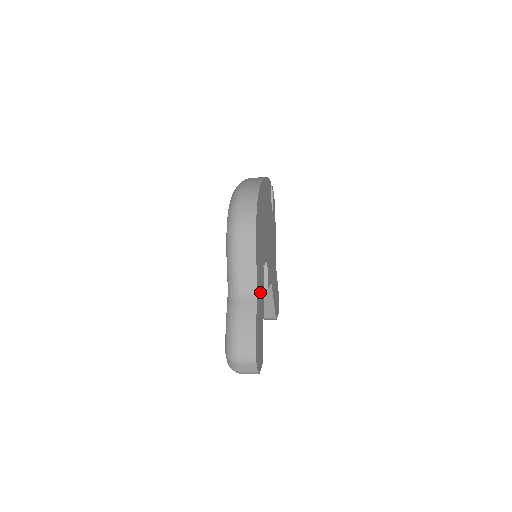
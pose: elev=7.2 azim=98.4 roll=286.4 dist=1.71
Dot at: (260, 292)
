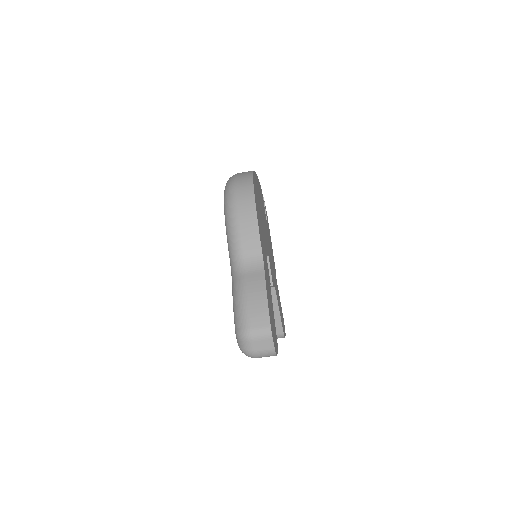
Dot at: (266, 271)
